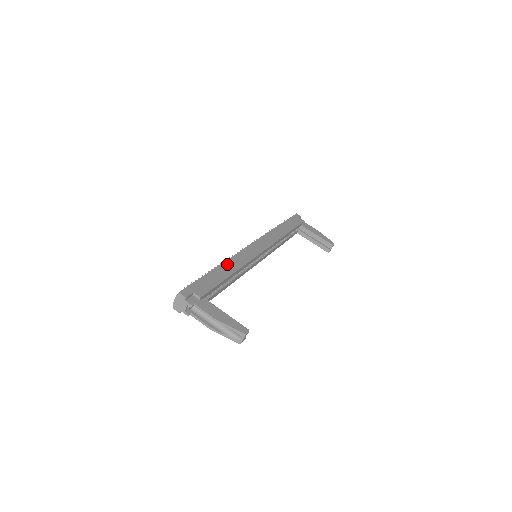
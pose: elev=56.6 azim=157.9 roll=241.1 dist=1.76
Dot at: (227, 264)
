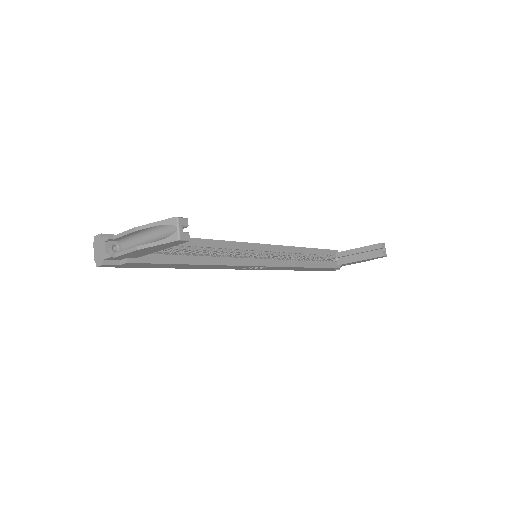
Dot at: occluded
